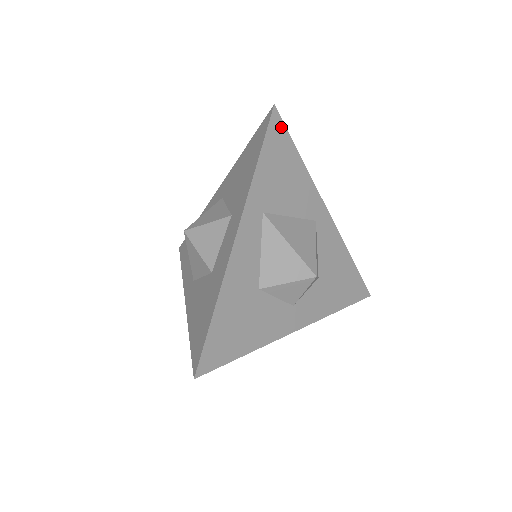
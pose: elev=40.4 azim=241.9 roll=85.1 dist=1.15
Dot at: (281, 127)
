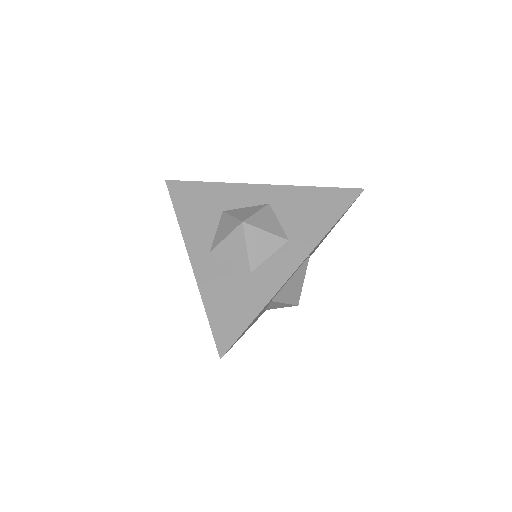
Dot at: occluded
